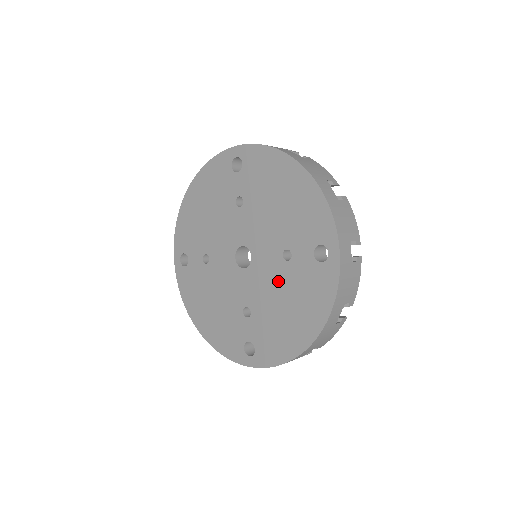
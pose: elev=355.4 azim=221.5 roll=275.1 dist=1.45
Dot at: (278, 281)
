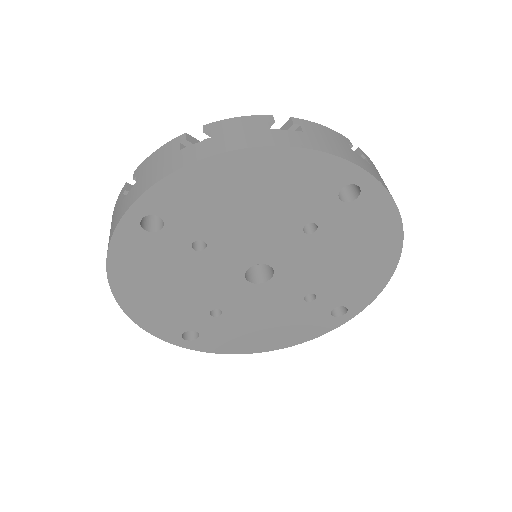
Dot at: (280, 309)
